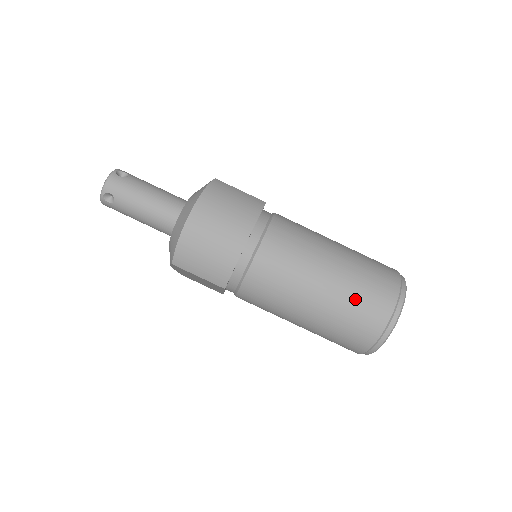
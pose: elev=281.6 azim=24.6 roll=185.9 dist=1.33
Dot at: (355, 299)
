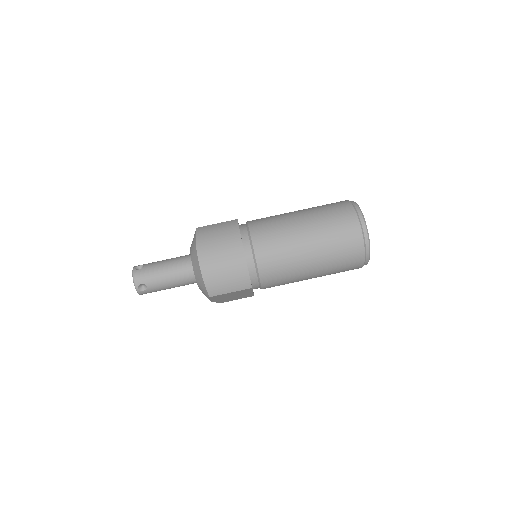
Dot at: (332, 235)
